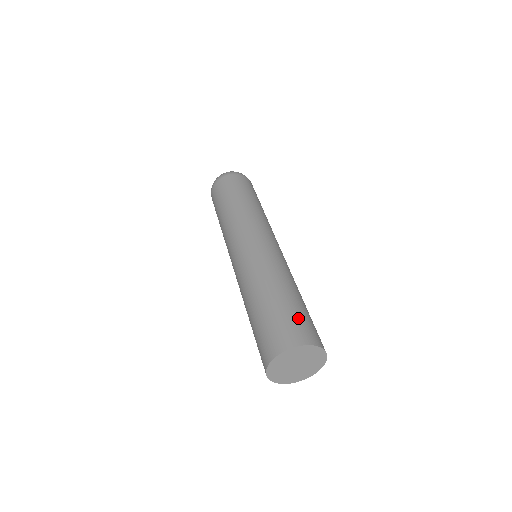
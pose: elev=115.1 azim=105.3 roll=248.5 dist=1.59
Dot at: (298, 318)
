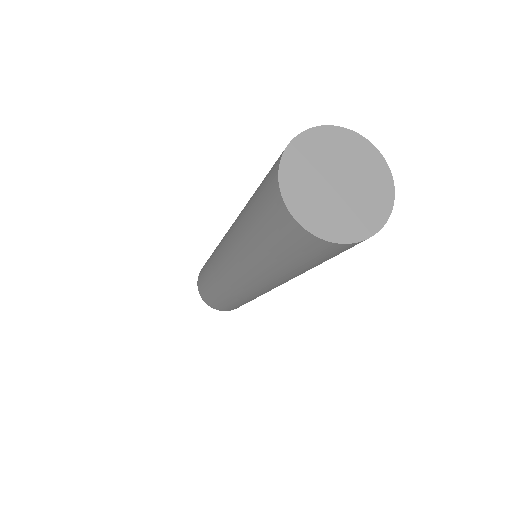
Dot at: occluded
